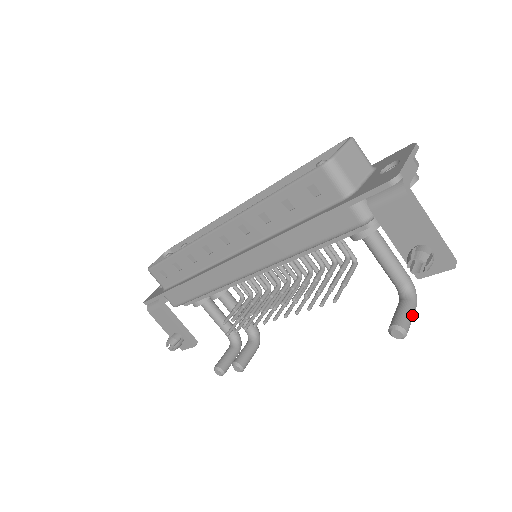
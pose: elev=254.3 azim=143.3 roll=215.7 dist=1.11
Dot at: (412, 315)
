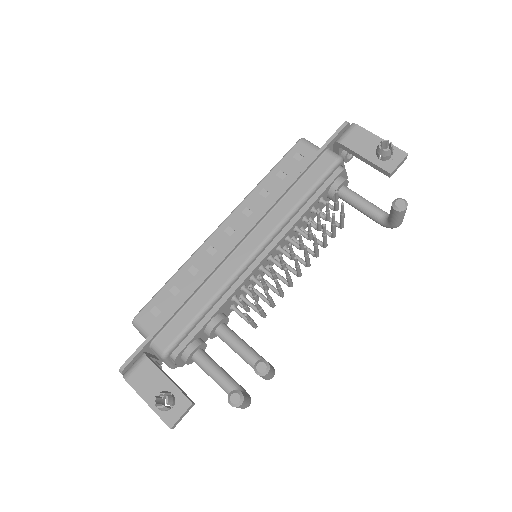
Dot at: occluded
